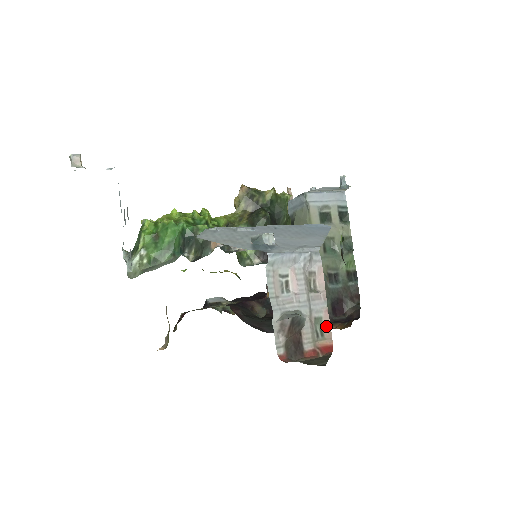
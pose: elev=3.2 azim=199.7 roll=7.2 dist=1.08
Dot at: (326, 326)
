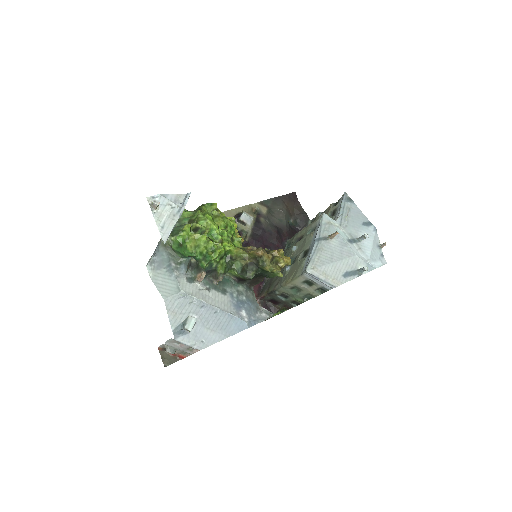
Dot at: (188, 354)
